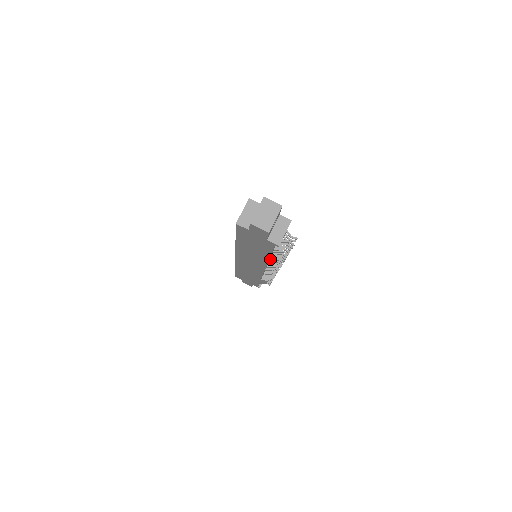
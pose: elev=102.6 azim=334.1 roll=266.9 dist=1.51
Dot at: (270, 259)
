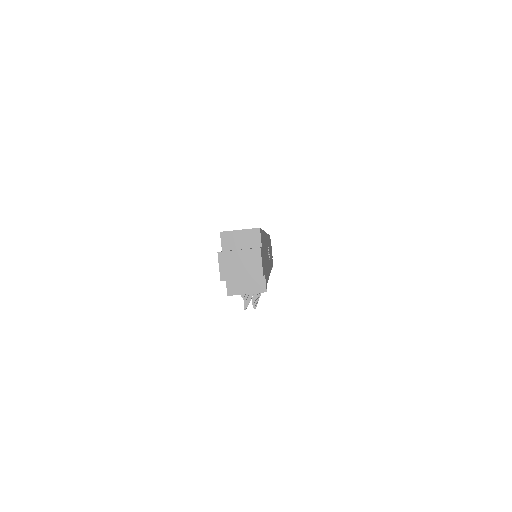
Dot at: occluded
